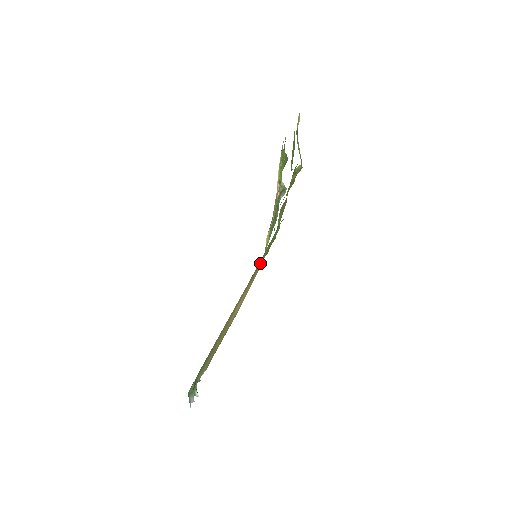
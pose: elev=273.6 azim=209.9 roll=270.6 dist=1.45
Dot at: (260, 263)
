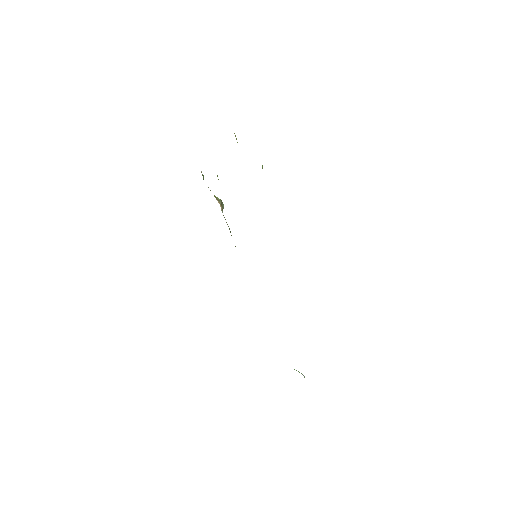
Dot at: occluded
